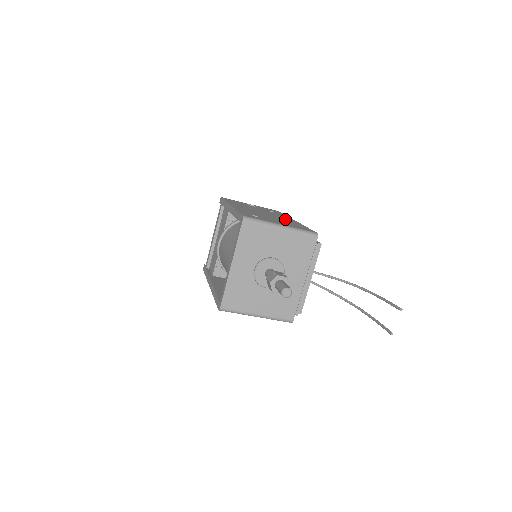
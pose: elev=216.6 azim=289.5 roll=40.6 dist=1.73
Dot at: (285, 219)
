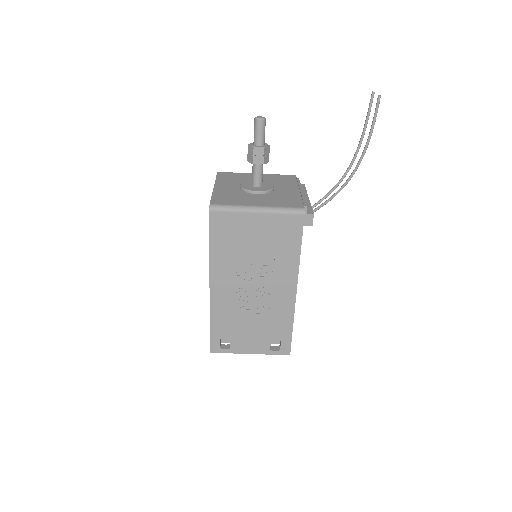
Dot at: occluded
